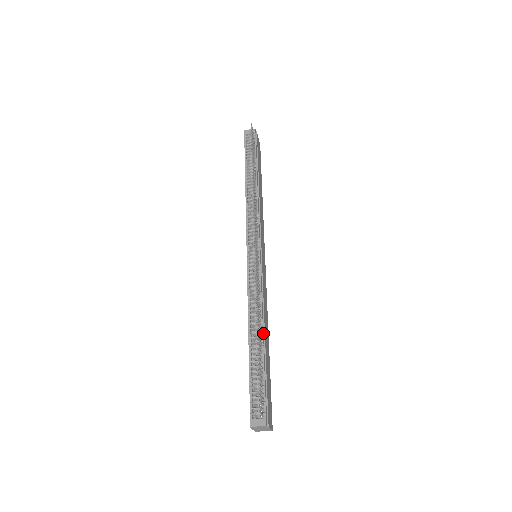
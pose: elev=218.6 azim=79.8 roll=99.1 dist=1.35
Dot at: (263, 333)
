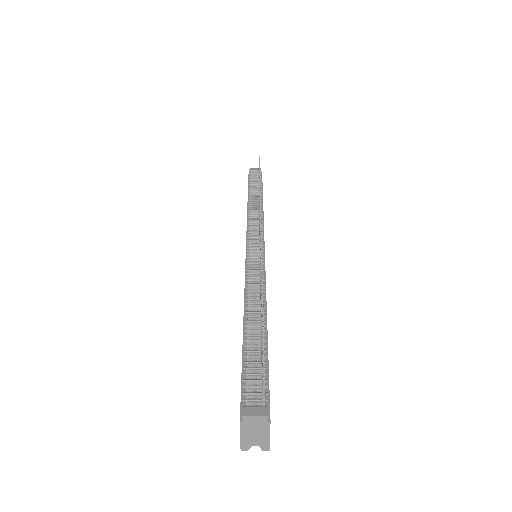
Dot at: (265, 315)
